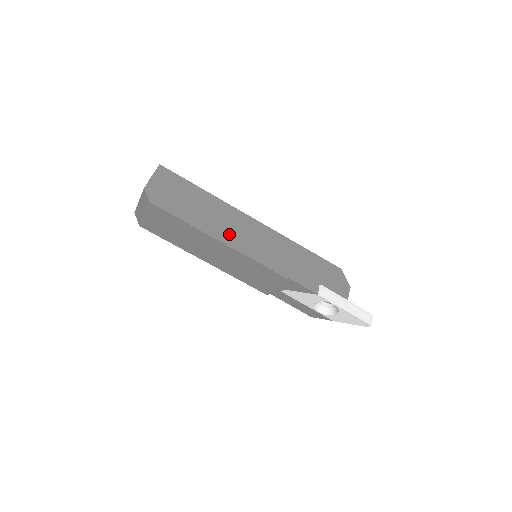
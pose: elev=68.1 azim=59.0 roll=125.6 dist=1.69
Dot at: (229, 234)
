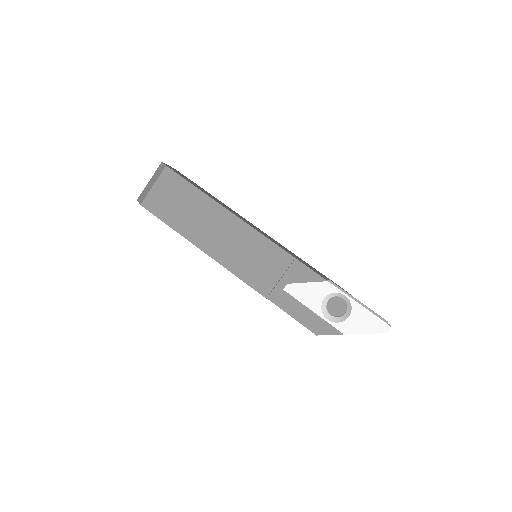
Dot at: (235, 214)
